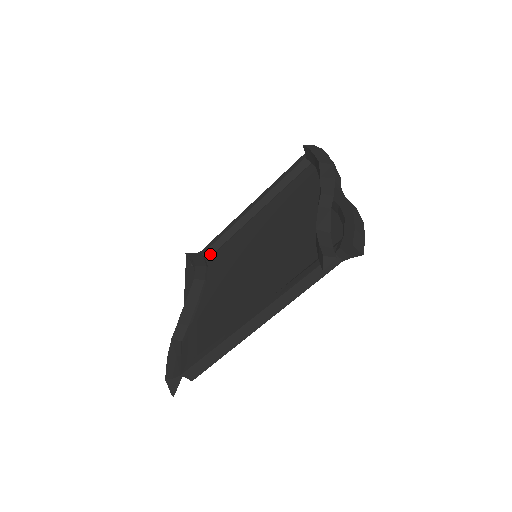
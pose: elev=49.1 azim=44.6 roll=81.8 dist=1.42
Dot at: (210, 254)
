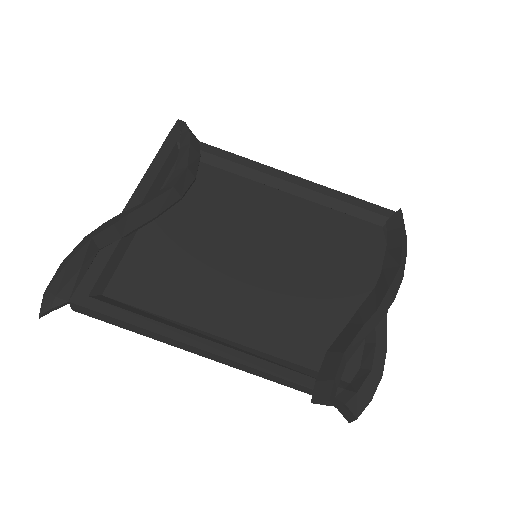
Dot at: (208, 161)
